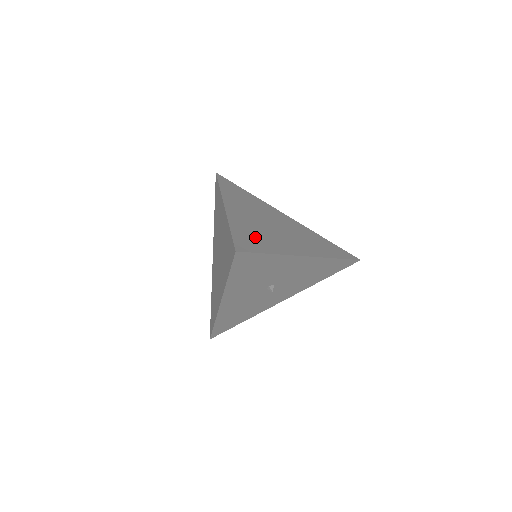
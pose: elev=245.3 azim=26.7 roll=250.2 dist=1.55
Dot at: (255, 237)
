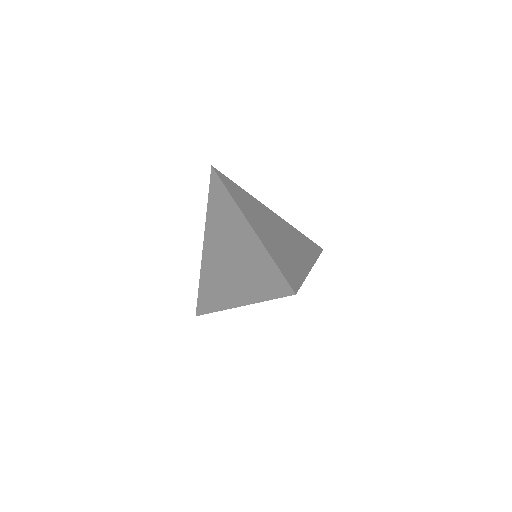
Dot at: (287, 263)
